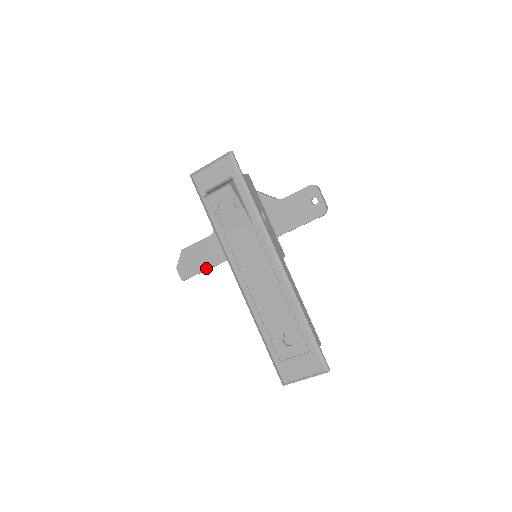
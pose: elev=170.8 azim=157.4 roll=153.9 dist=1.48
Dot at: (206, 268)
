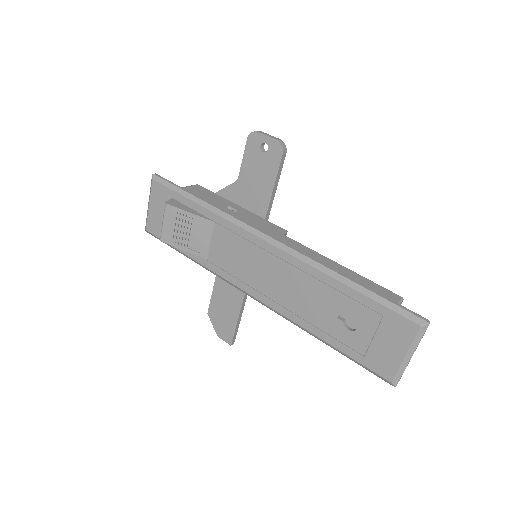
Dot at: (237, 313)
